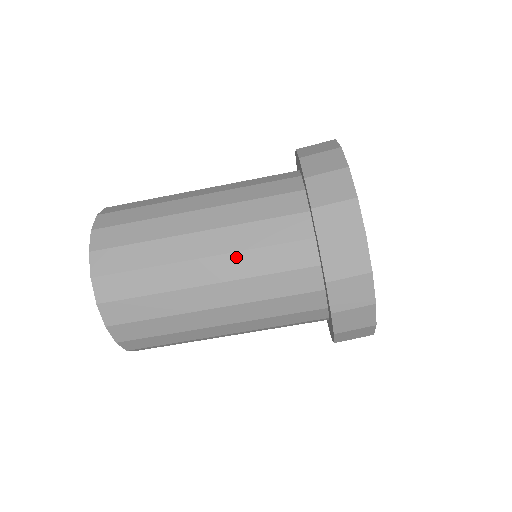
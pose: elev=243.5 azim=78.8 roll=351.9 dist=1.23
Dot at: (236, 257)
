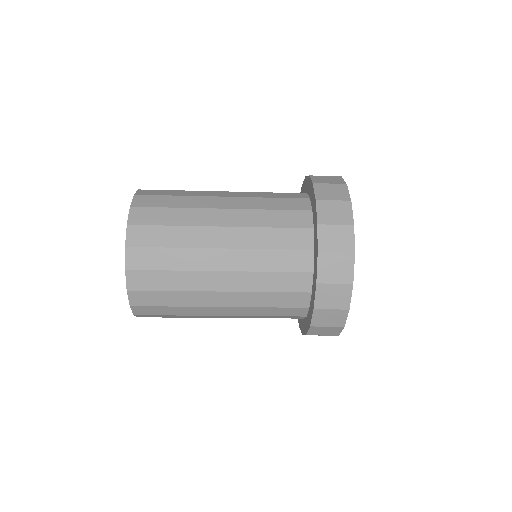
Dot at: occluded
